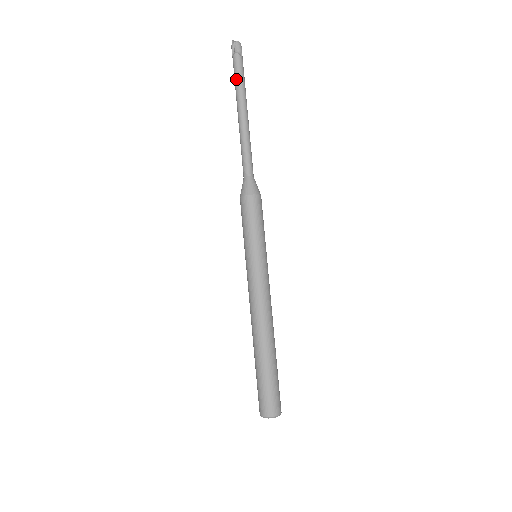
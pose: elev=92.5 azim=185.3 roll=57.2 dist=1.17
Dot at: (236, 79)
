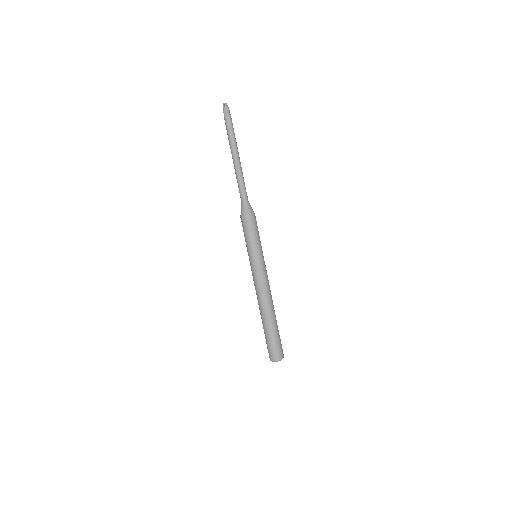
Dot at: (231, 131)
